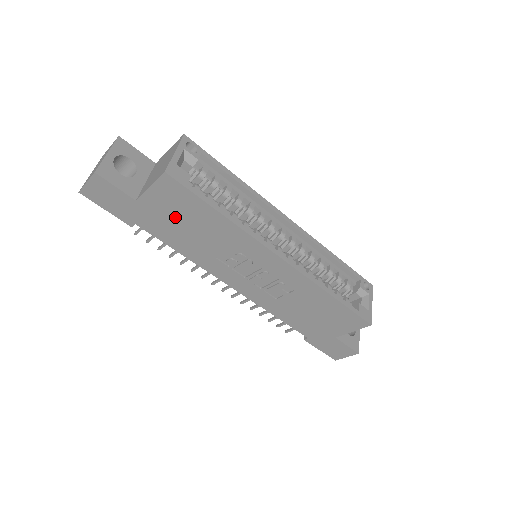
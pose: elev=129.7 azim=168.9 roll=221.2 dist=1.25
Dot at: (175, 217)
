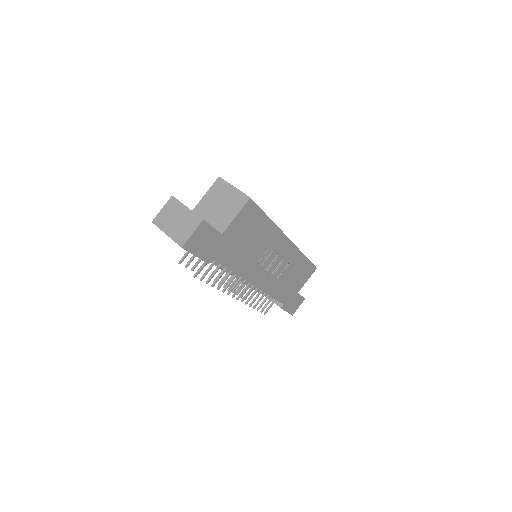
Dot at: (242, 237)
